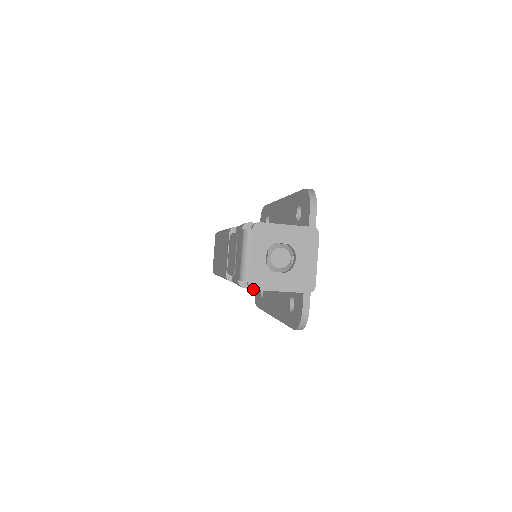
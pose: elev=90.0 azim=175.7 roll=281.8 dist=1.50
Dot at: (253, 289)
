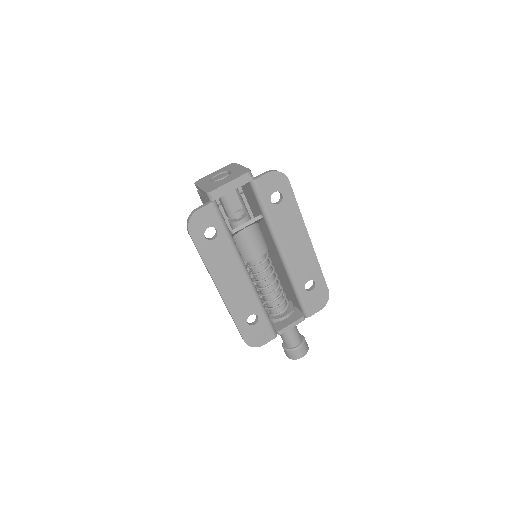
Dot at: (195, 183)
